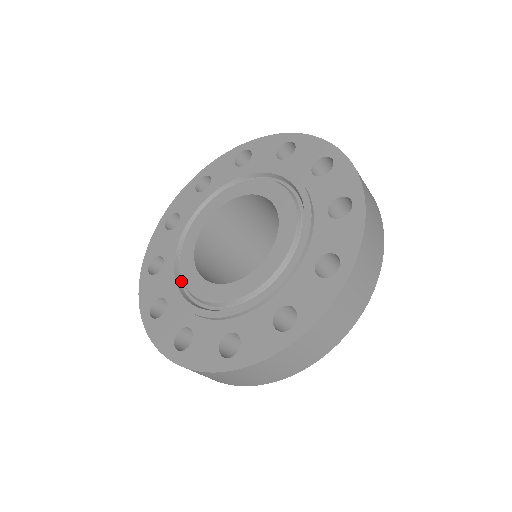
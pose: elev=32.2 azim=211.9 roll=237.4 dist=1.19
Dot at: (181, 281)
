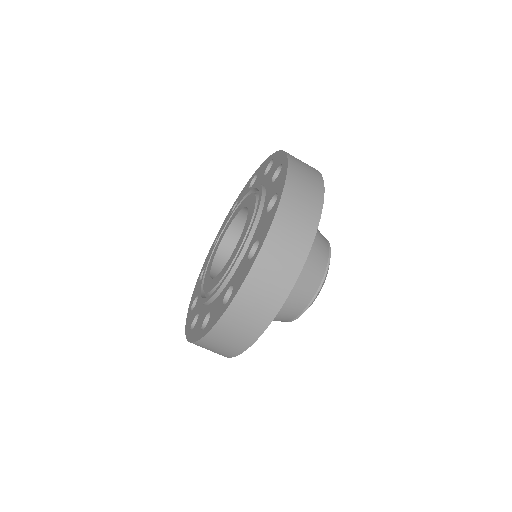
Dot at: (205, 295)
